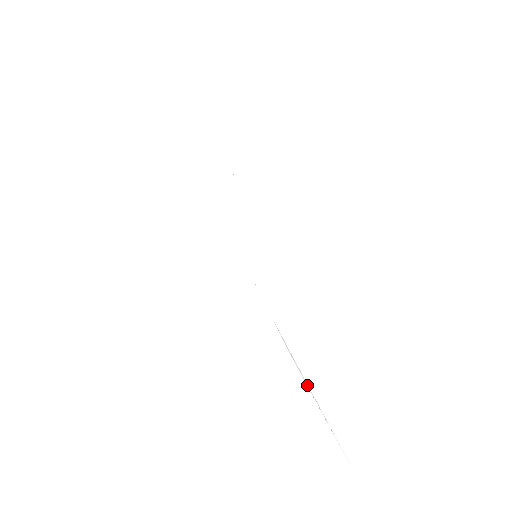
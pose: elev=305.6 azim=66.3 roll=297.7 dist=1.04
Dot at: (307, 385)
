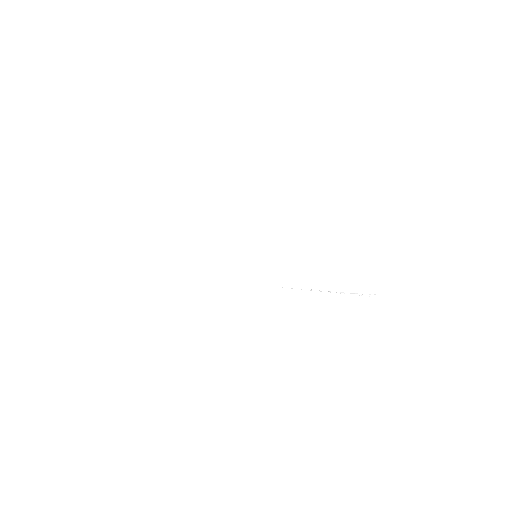
Dot at: occluded
